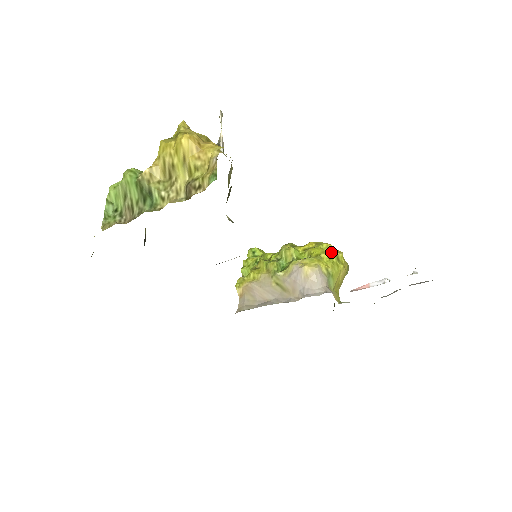
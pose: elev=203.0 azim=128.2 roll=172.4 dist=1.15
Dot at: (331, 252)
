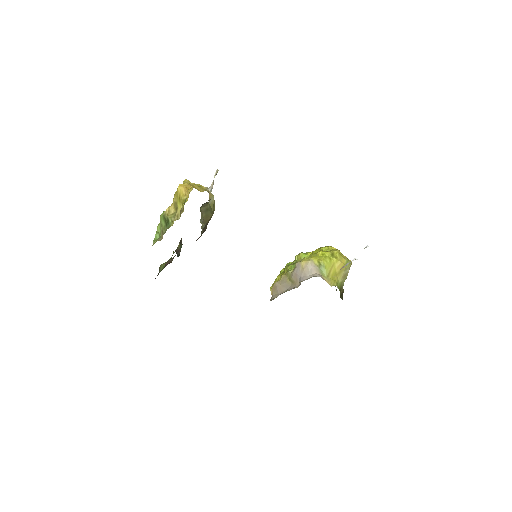
Dot at: (329, 251)
